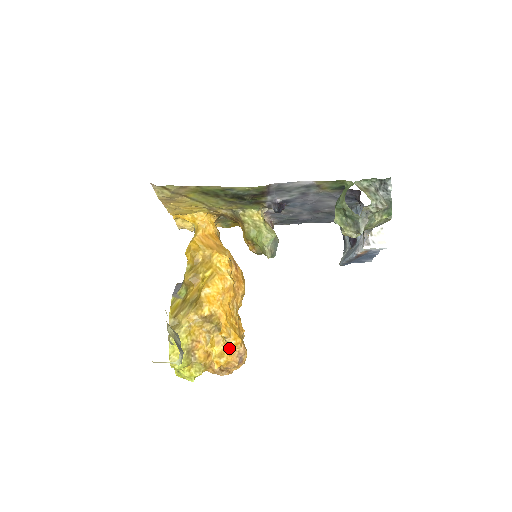
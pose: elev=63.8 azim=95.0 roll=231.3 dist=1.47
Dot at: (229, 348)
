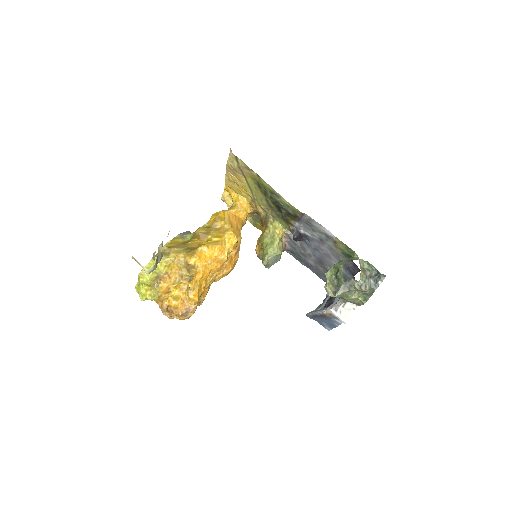
Dot at: (185, 299)
